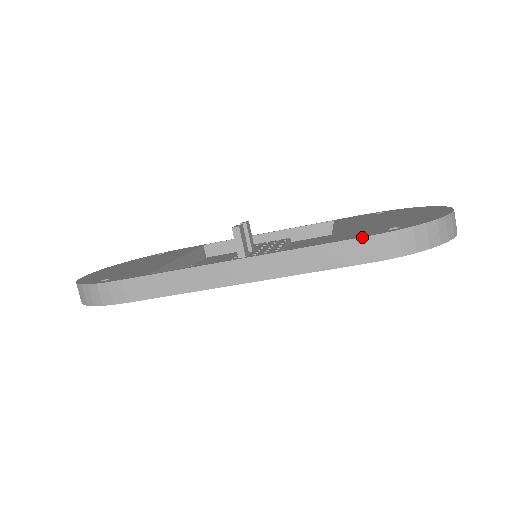
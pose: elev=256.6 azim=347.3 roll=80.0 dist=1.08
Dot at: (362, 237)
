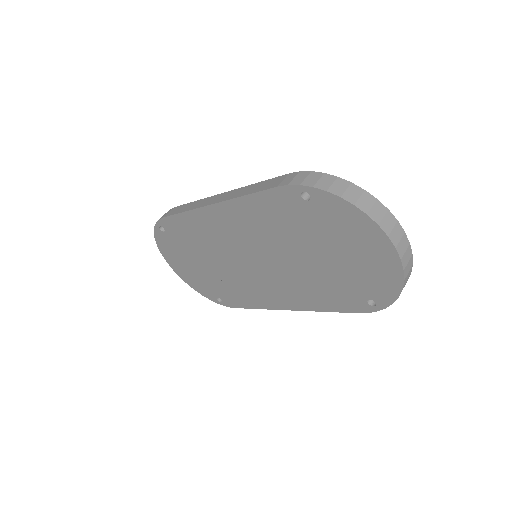
Dot at: (288, 174)
